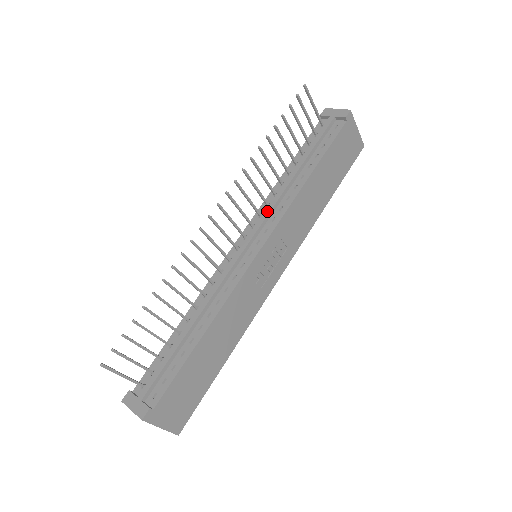
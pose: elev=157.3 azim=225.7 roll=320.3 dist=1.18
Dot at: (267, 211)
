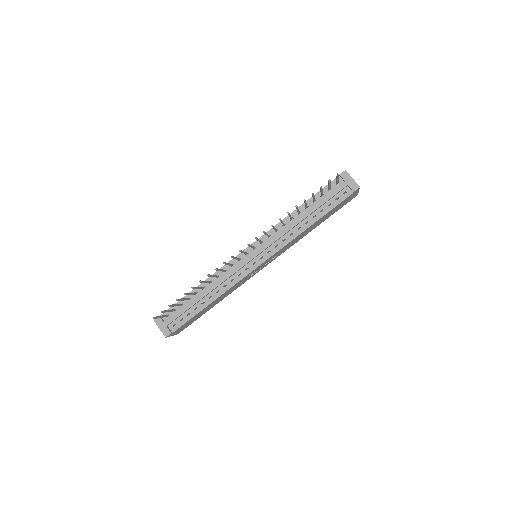
Dot at: (275, 239)
